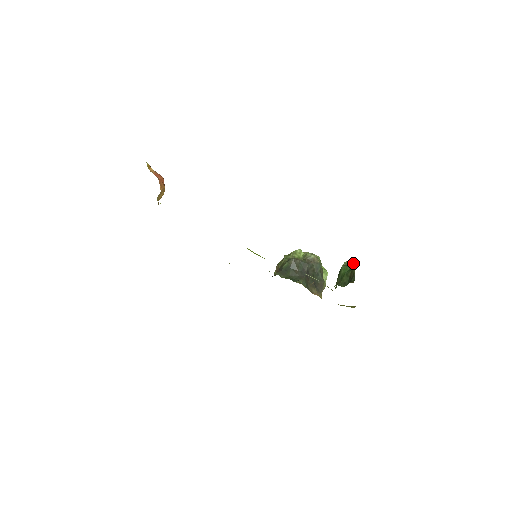
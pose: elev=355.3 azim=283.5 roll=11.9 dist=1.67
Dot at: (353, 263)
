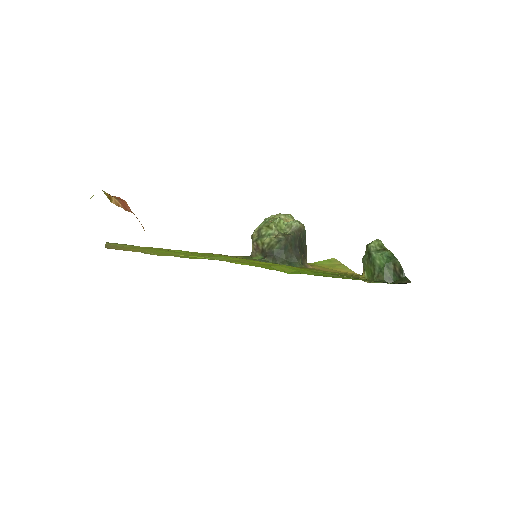
Dot at: (382, 246)
